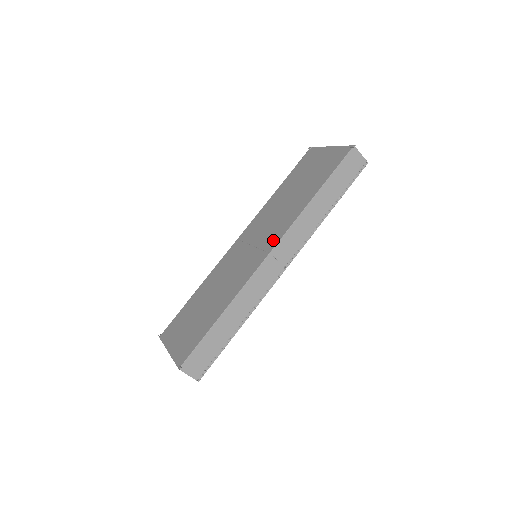
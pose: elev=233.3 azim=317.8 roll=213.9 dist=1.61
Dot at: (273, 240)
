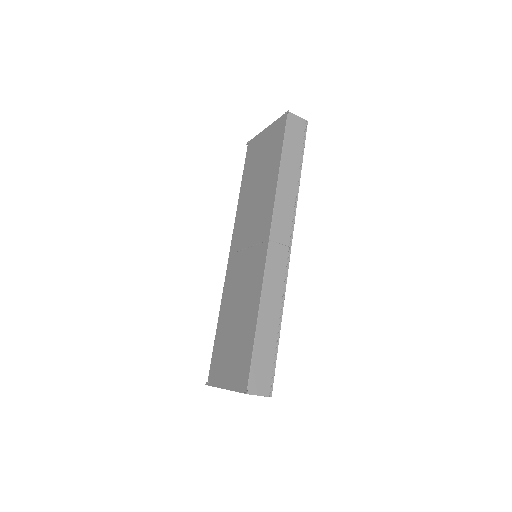
Dot at: (265, 229)
